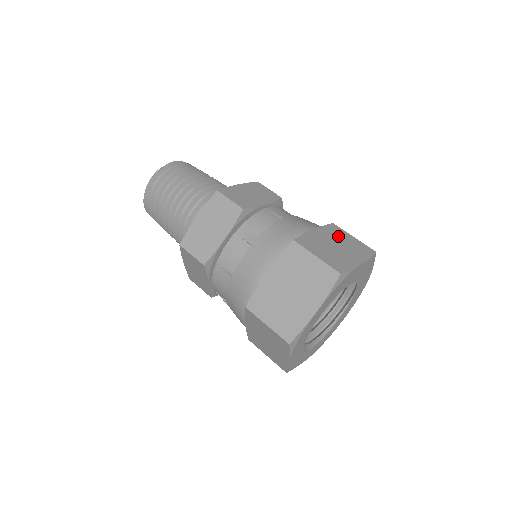
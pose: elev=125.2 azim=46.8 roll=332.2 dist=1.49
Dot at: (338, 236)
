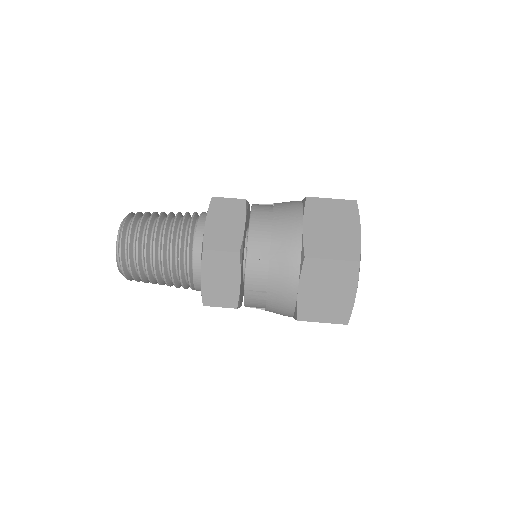
Dot at: occluded
